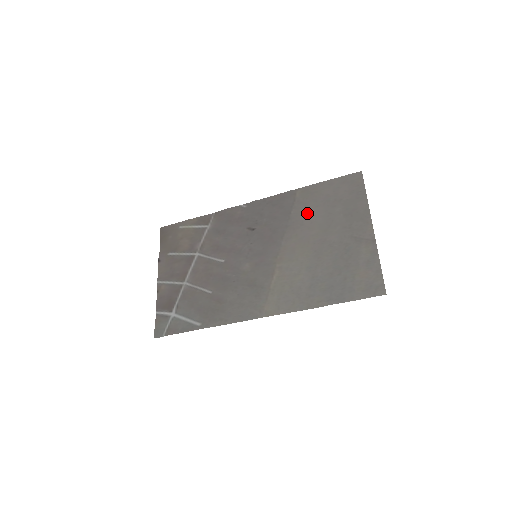
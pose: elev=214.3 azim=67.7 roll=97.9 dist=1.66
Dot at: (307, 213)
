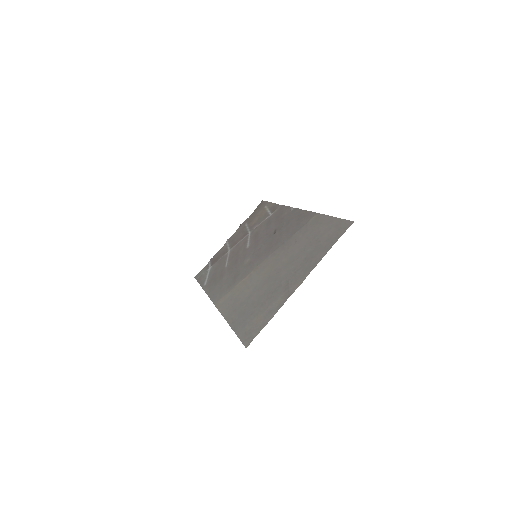
Dot at: (298, 240)
